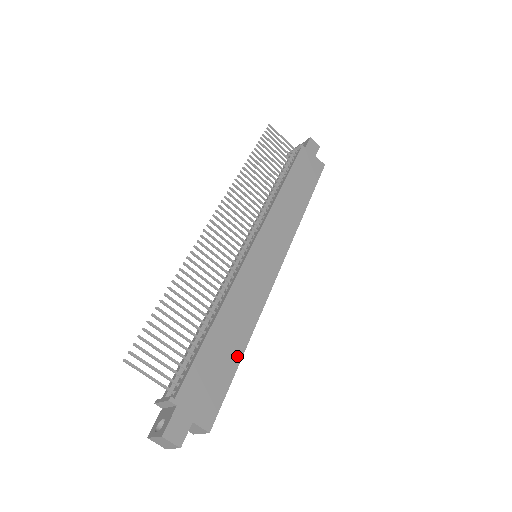
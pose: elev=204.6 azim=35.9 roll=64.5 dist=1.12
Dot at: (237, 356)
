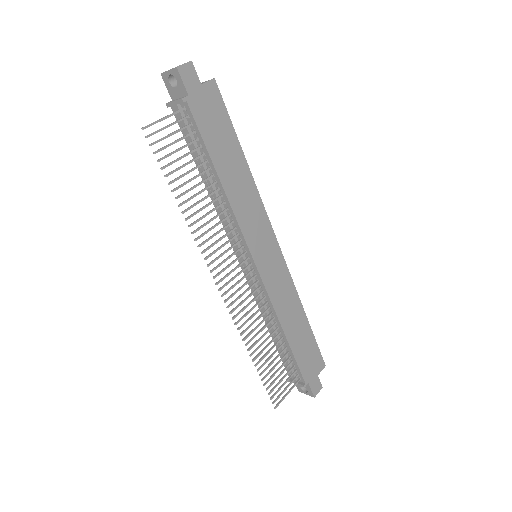
Dot at: (307, 326)
